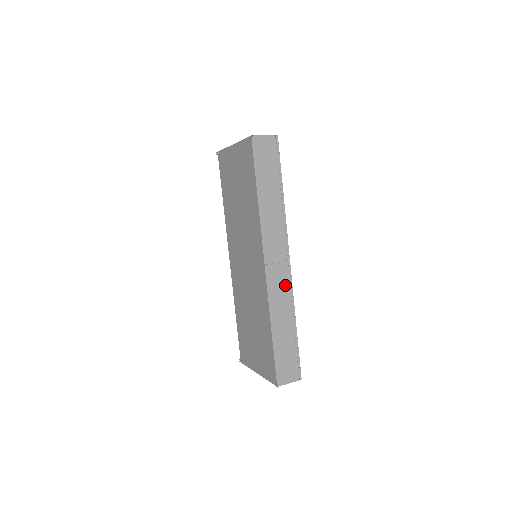
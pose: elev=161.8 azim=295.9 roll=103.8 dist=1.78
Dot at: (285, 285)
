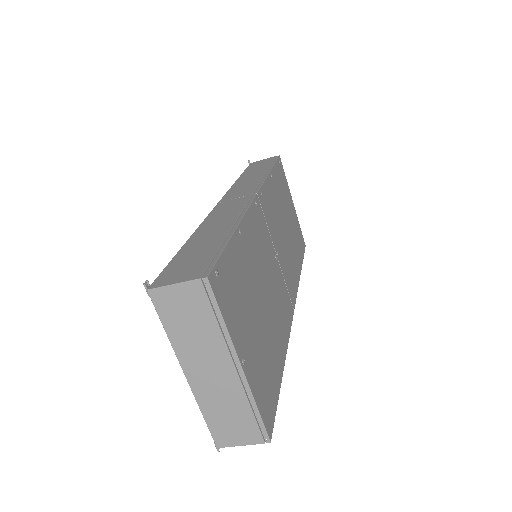
Dot at: (238, 207)
